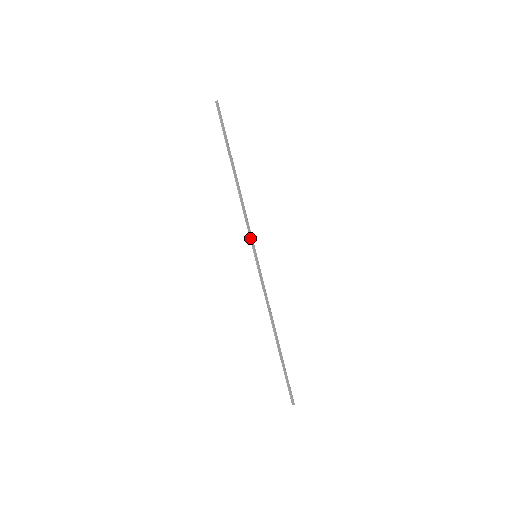
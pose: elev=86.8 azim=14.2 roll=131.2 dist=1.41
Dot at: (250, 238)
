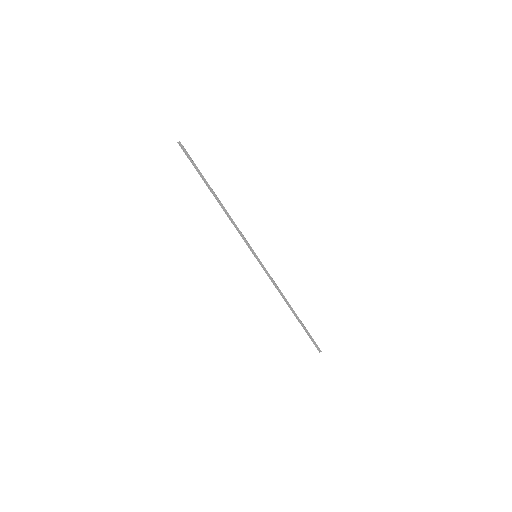
Dot at: (246, 244)
